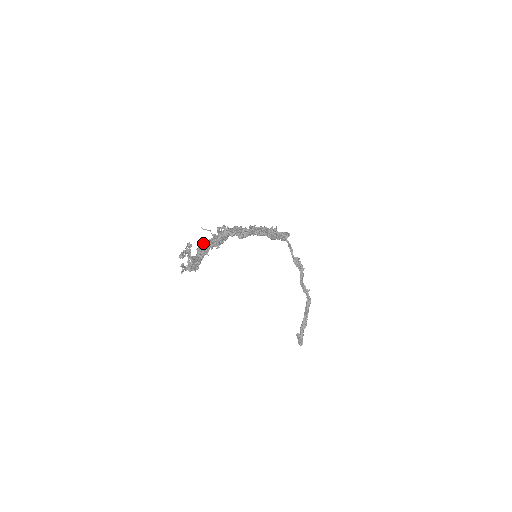
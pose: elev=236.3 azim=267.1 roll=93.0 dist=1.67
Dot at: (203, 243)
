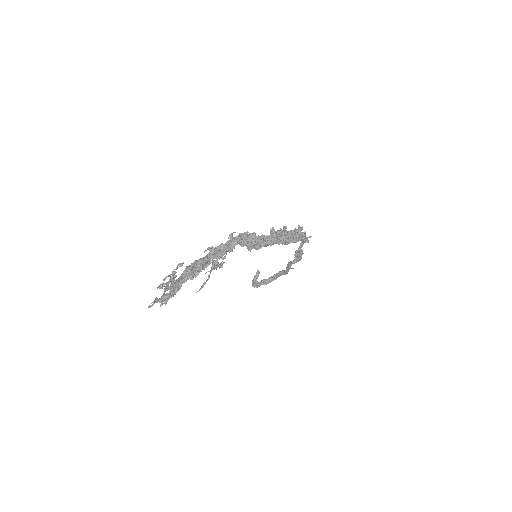
Dot at: (199, 261)
